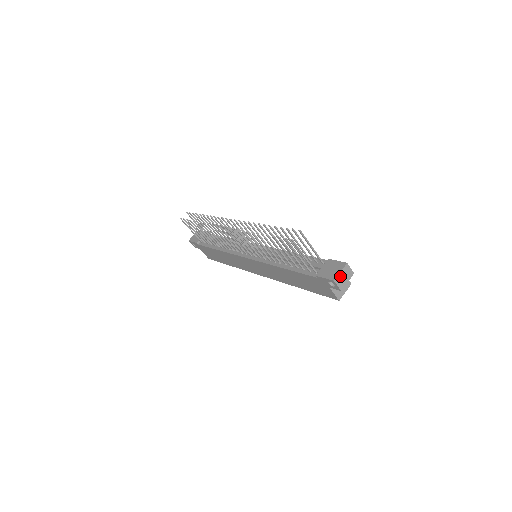
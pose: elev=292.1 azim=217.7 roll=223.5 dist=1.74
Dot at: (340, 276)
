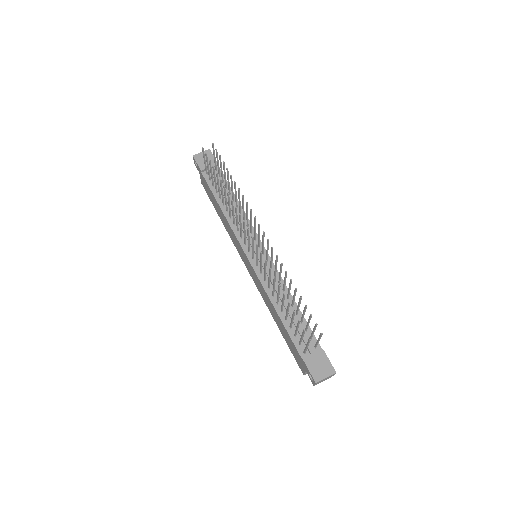
Dot at: (323, 380)
